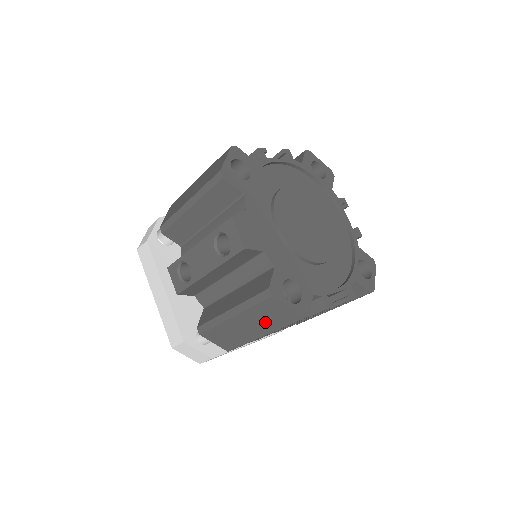
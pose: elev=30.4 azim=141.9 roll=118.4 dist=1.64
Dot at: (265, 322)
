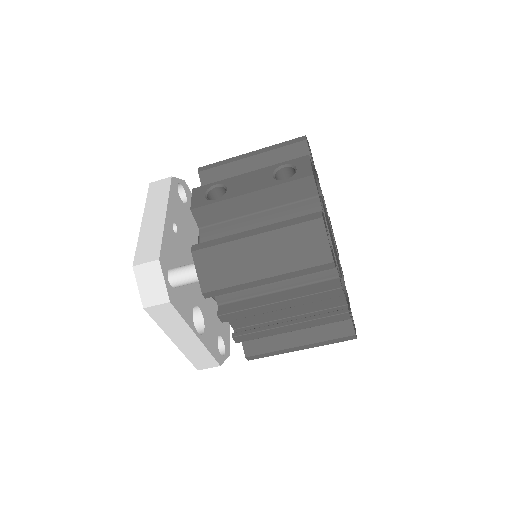
Dot at: (286, 255)
